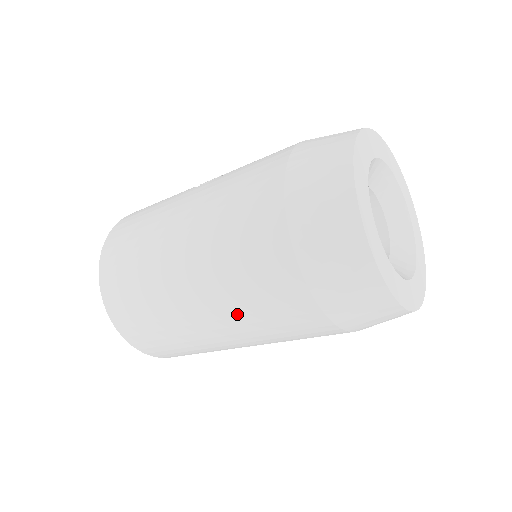
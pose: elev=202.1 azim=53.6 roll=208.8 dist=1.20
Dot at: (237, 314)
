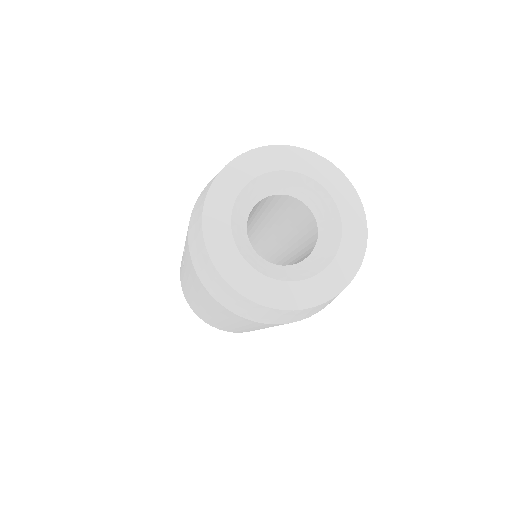
Dot at: occluded
